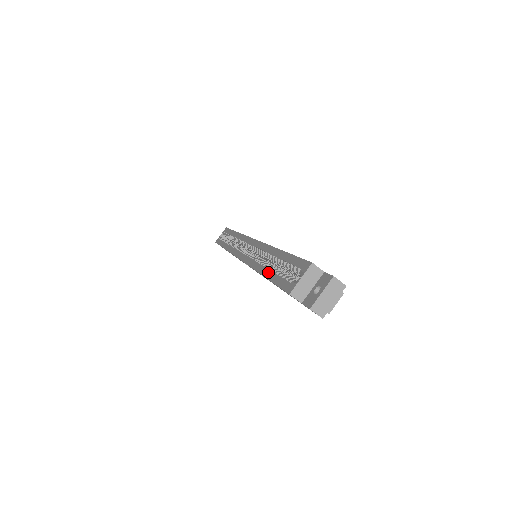
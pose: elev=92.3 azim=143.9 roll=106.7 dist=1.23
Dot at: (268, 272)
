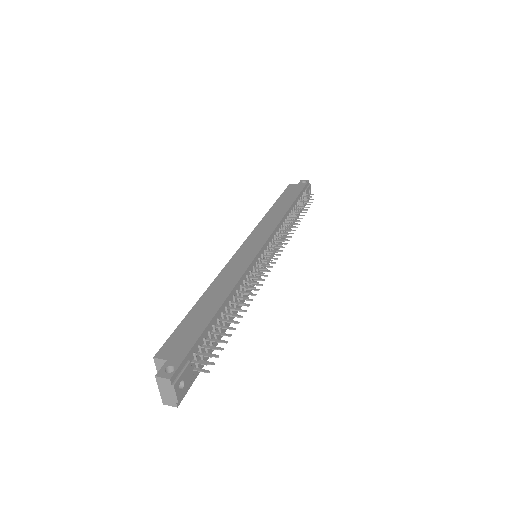
Dot at: occluded
